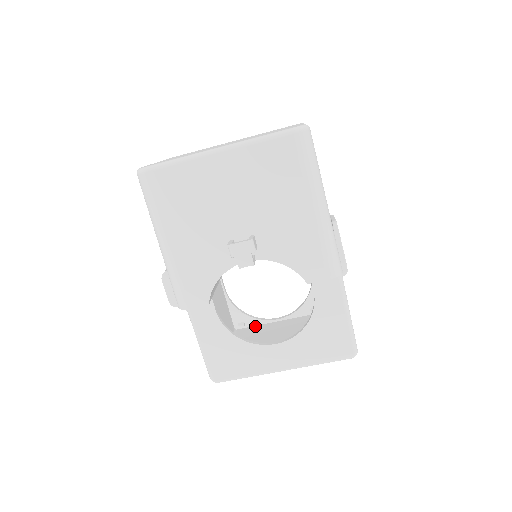
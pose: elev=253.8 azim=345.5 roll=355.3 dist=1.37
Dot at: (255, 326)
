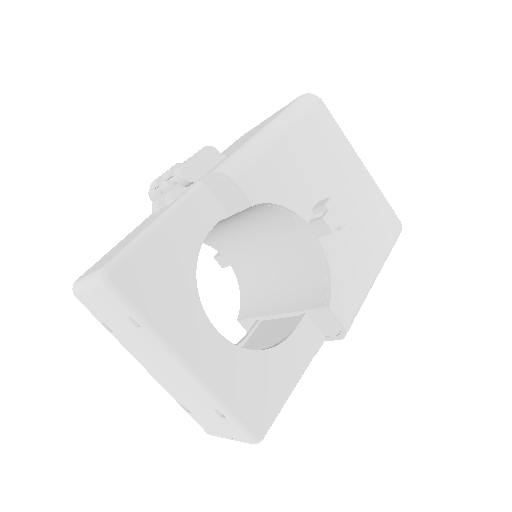
Dot at: occluded
